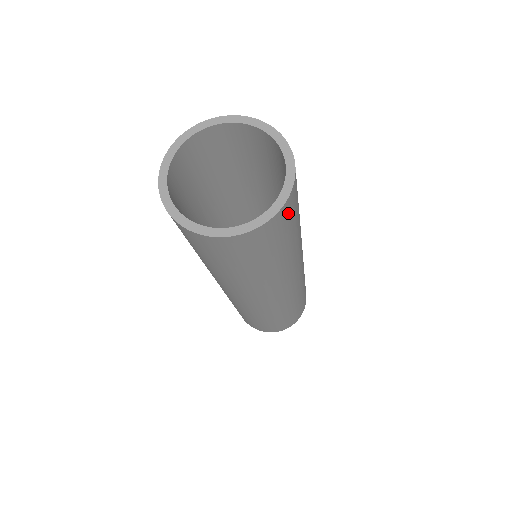
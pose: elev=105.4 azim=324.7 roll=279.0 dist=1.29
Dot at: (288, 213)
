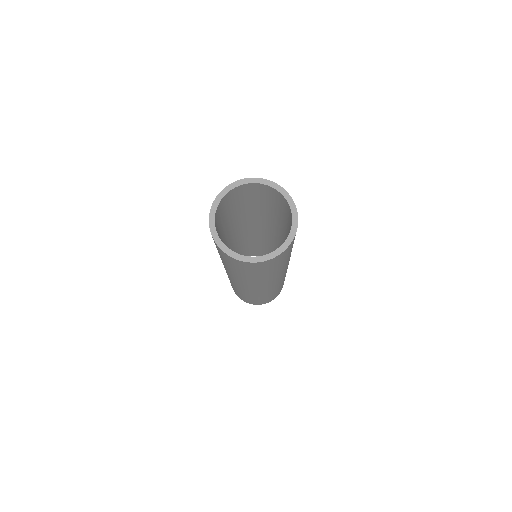
Dot at: occluded
